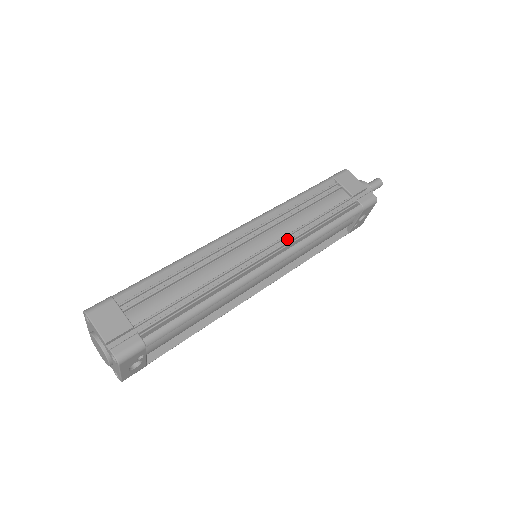
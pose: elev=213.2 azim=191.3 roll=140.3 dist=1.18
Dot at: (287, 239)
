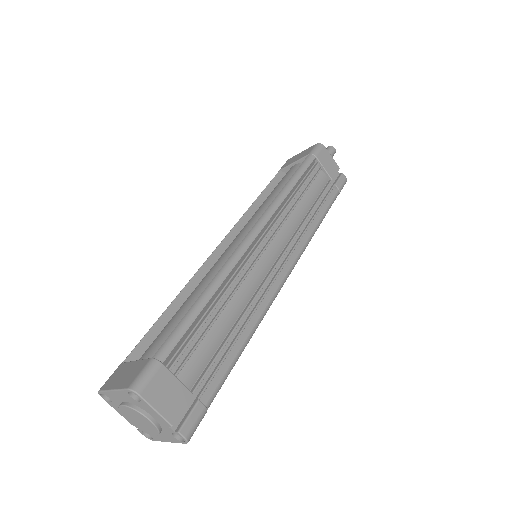
Dot at: (293, 240)
